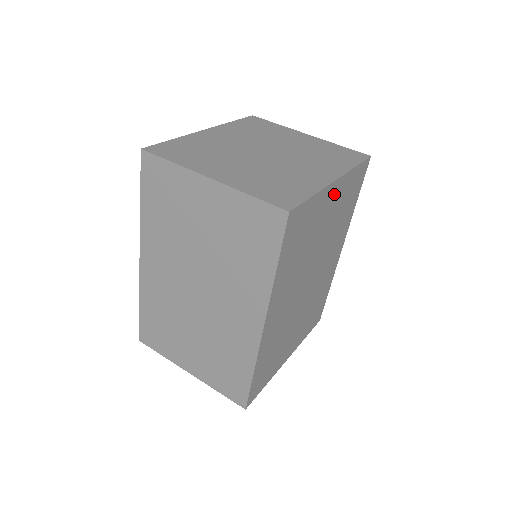
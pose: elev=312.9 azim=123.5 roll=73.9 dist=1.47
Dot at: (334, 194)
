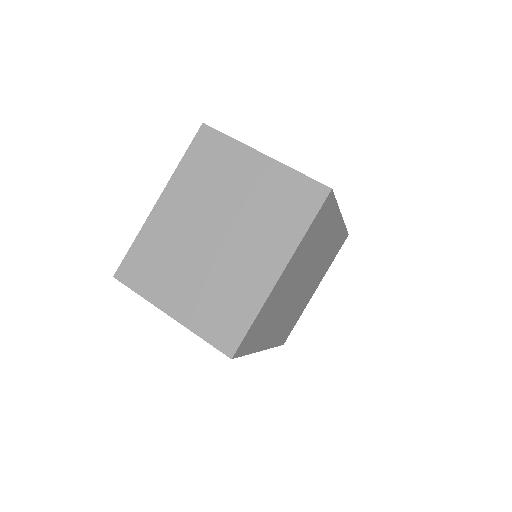
Dot at: (287, 272)
